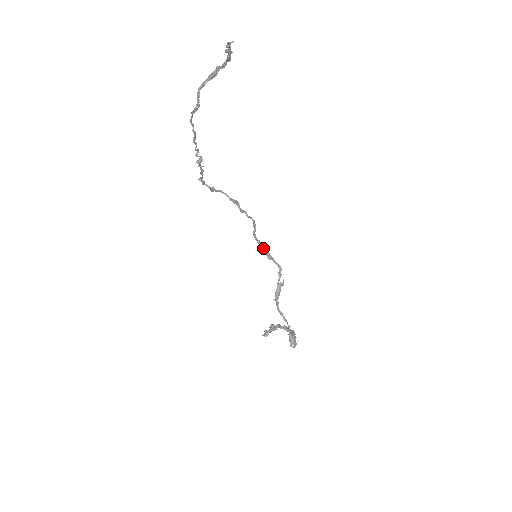
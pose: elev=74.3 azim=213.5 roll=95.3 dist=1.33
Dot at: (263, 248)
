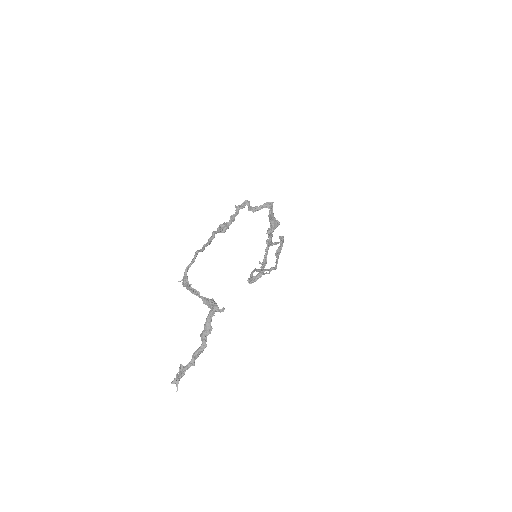
Dot at: (281, 245)
